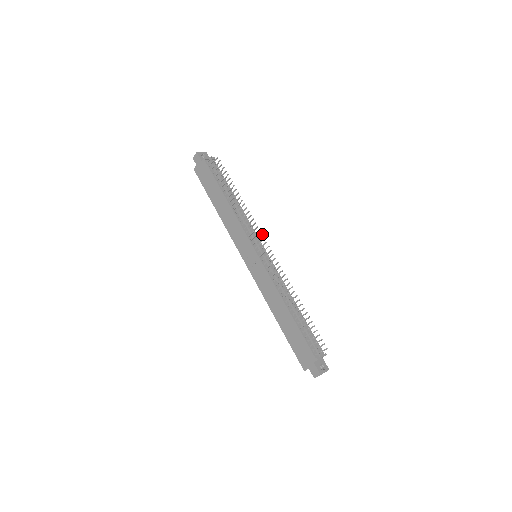
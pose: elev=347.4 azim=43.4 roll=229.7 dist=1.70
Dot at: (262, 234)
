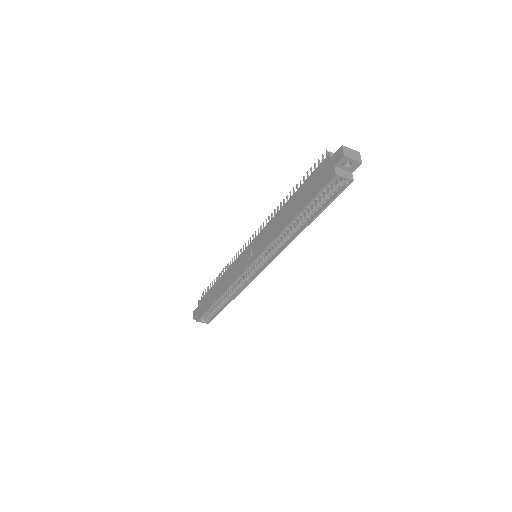
Dot at: occluded
